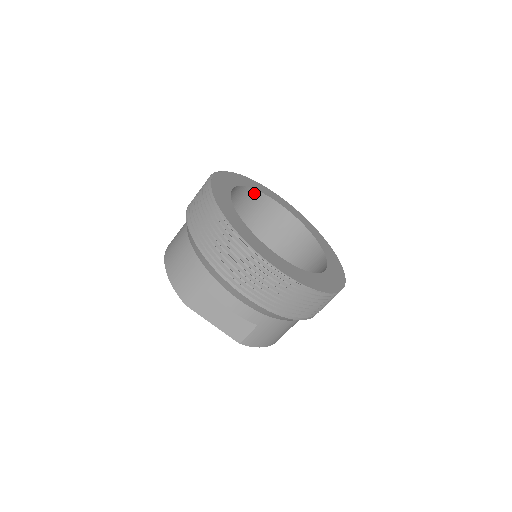
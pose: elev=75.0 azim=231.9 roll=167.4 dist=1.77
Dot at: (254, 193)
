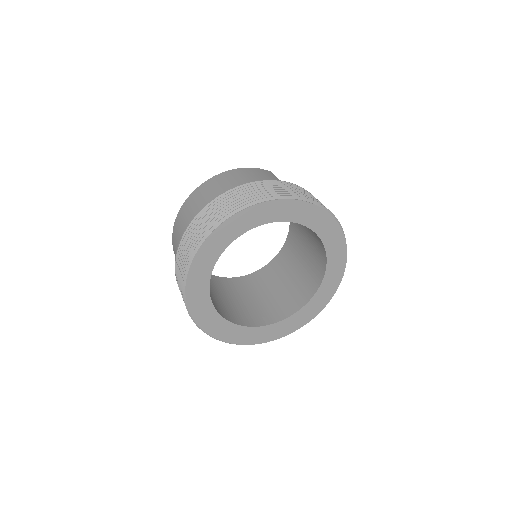
Dot at: (284, 219)
